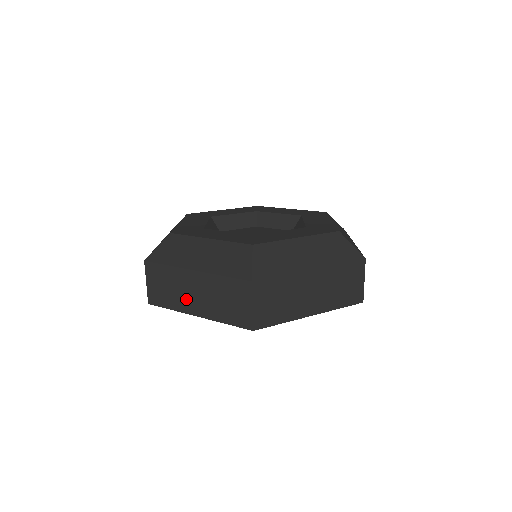
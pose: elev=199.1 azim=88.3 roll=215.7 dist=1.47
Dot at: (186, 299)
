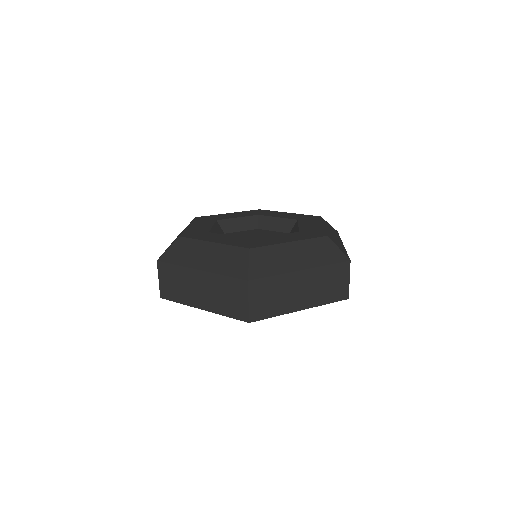
Dot at: (192, 294)
